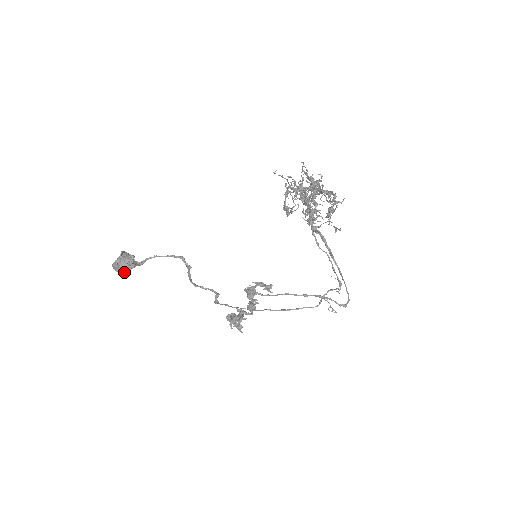
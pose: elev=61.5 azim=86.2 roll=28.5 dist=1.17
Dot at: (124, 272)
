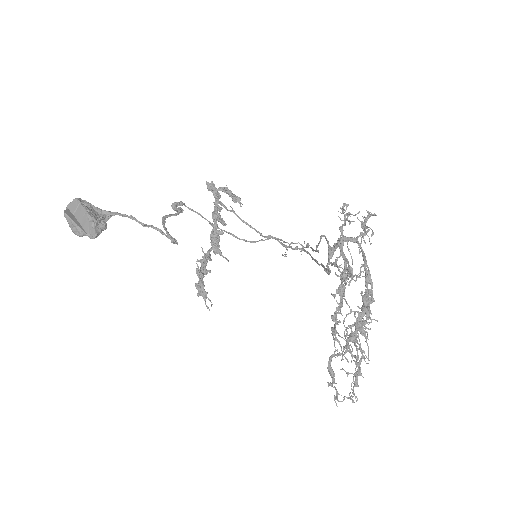
Dot at: occluded
